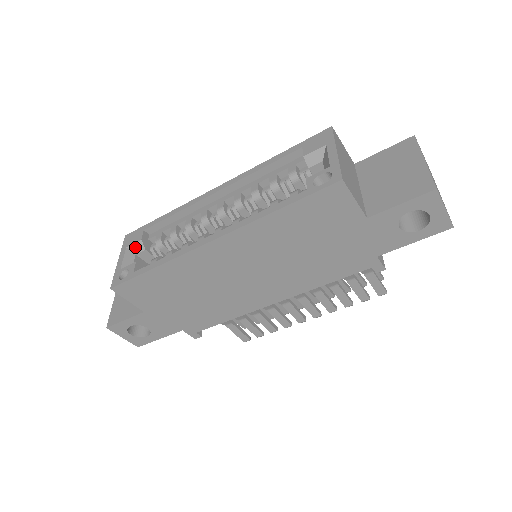
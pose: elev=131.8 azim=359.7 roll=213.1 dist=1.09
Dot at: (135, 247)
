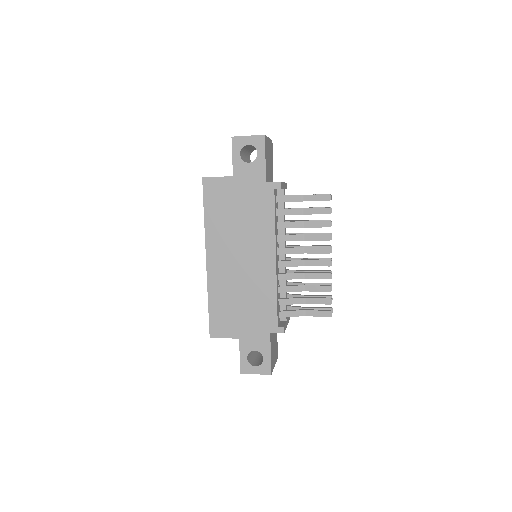
Dot at: occluded
